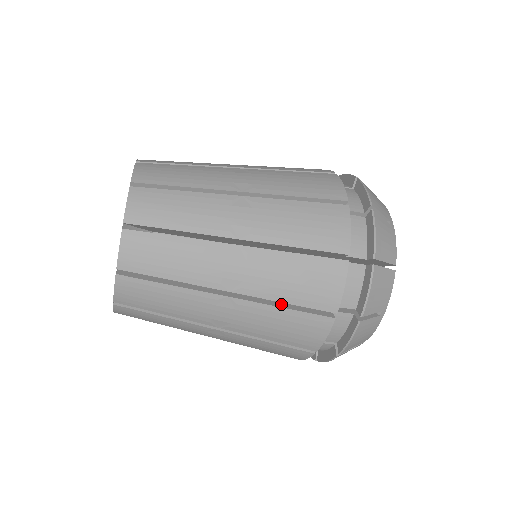
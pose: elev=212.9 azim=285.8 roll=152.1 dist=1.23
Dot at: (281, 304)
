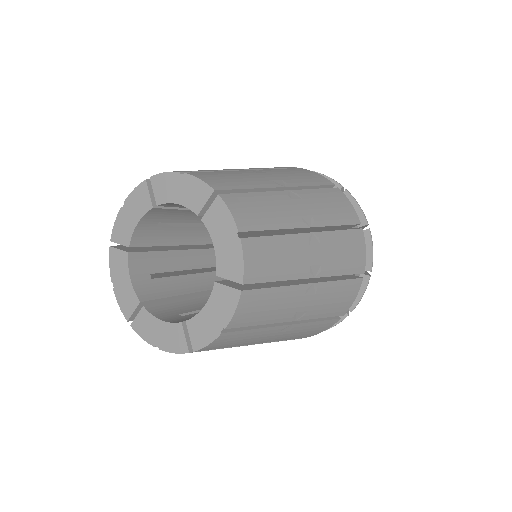
Dot at: (335, 278)
